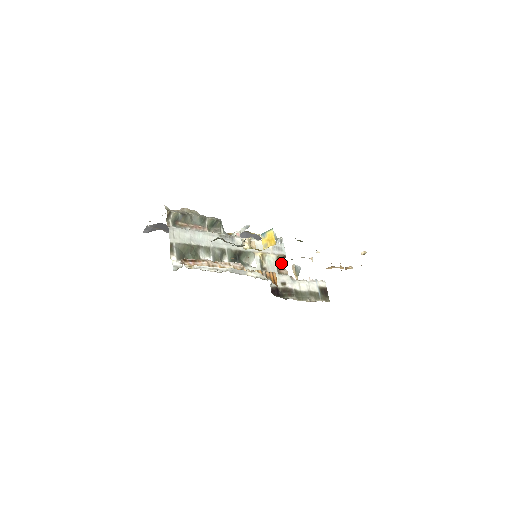
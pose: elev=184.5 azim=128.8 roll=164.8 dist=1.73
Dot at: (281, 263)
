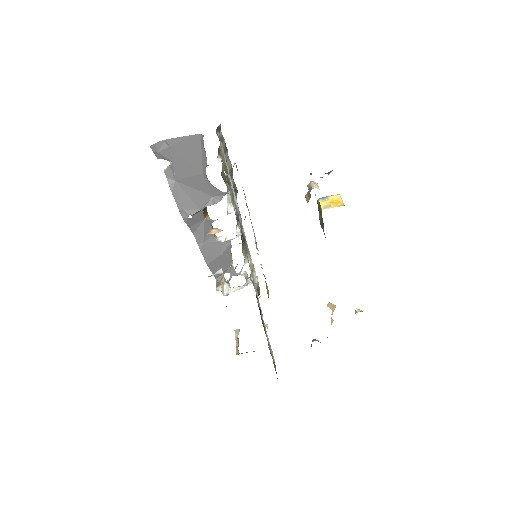
Dot at: occluded
